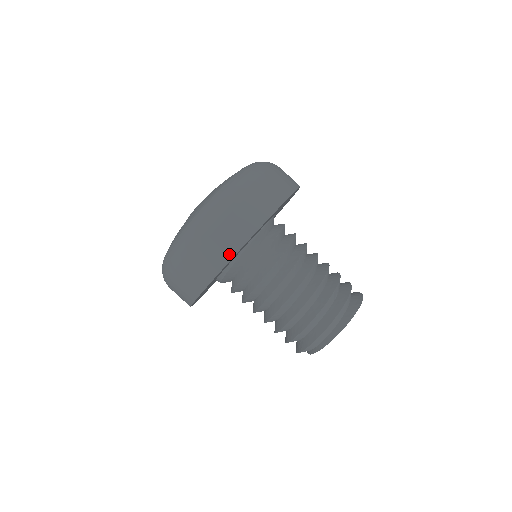
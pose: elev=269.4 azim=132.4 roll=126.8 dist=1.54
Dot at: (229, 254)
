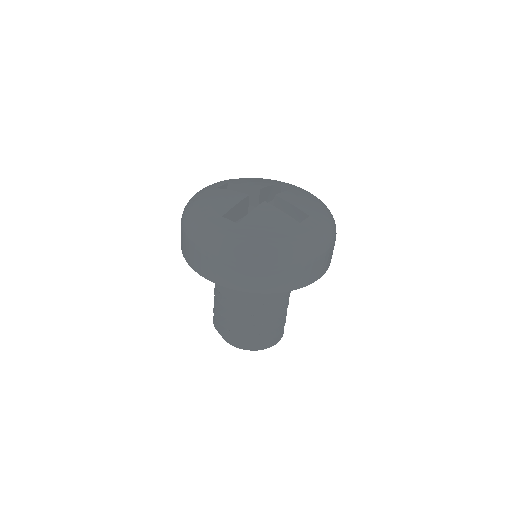
Dot at: (245, 288)
